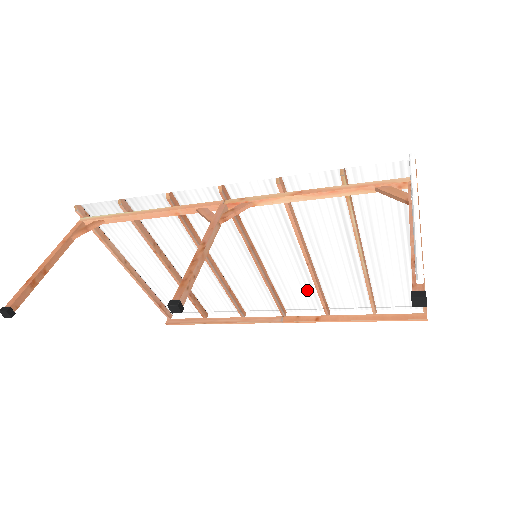
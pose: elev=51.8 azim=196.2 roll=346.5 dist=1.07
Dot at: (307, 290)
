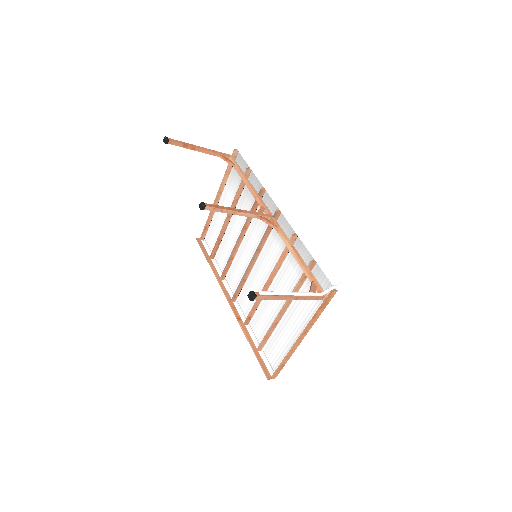
Dot at: (253, 301)
